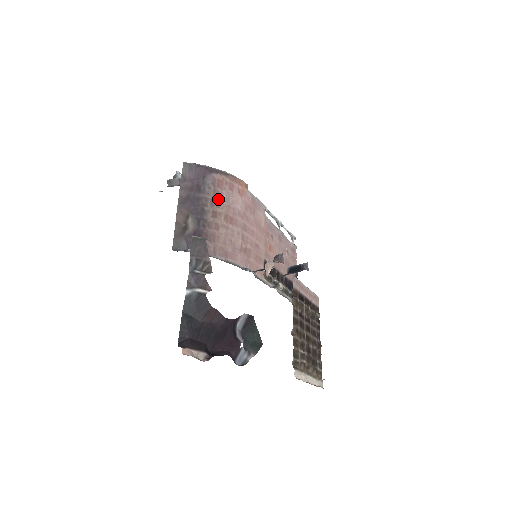
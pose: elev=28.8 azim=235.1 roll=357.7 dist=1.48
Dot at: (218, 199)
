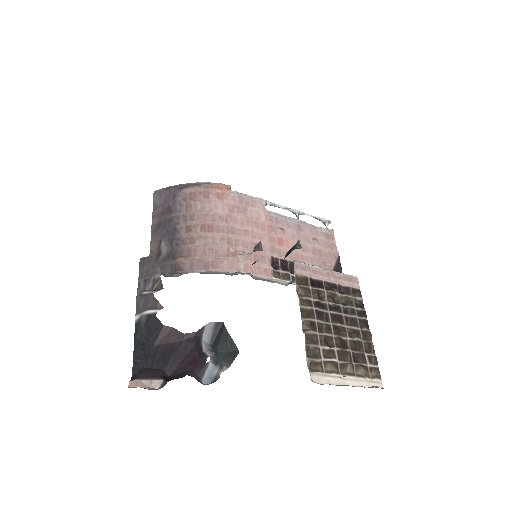
Dot at: (191, 212)
